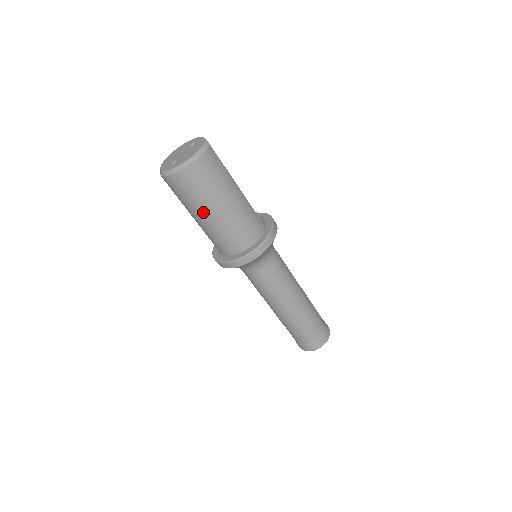
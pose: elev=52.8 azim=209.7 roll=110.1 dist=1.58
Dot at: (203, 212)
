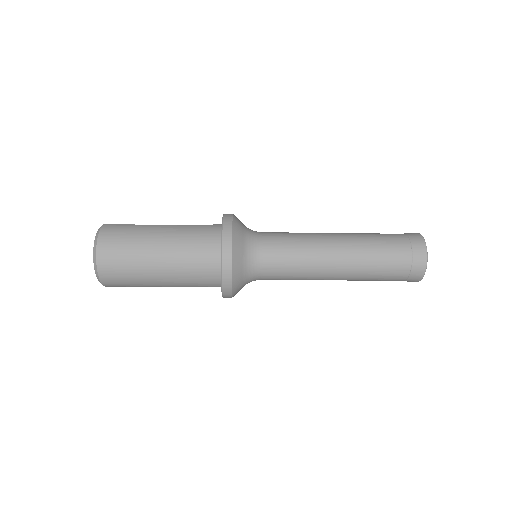
Dot at: (152, 271)
